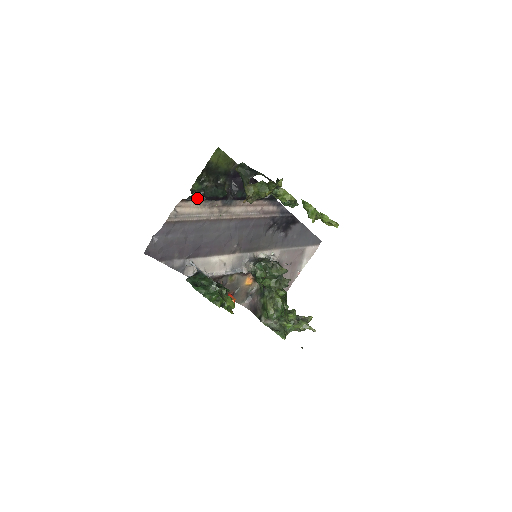
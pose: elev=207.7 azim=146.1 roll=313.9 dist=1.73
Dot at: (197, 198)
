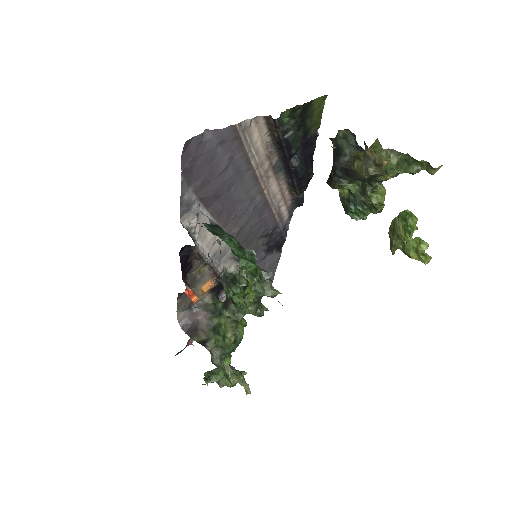
Dot at: (278, 129)
